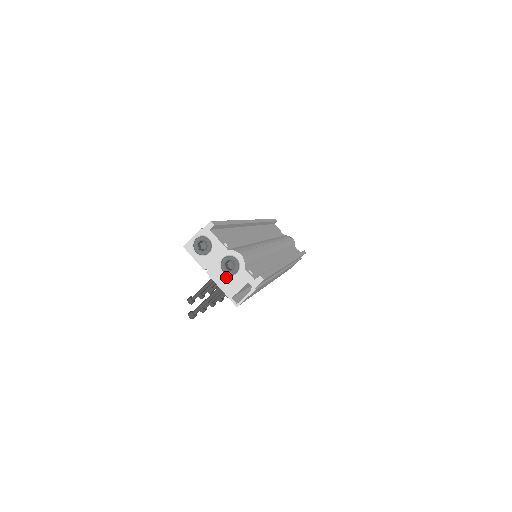
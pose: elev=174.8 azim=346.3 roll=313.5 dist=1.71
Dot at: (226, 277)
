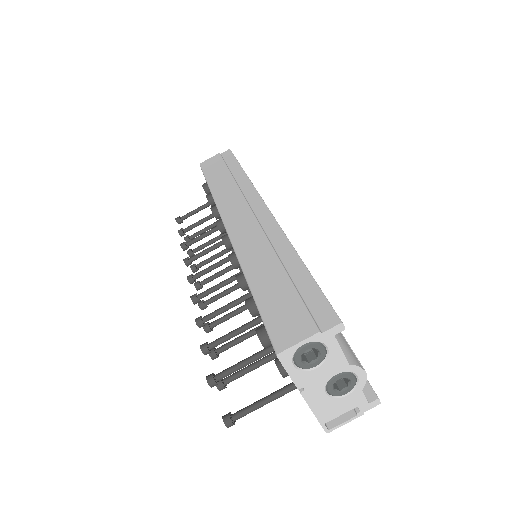
Dot at: (329, 399)
